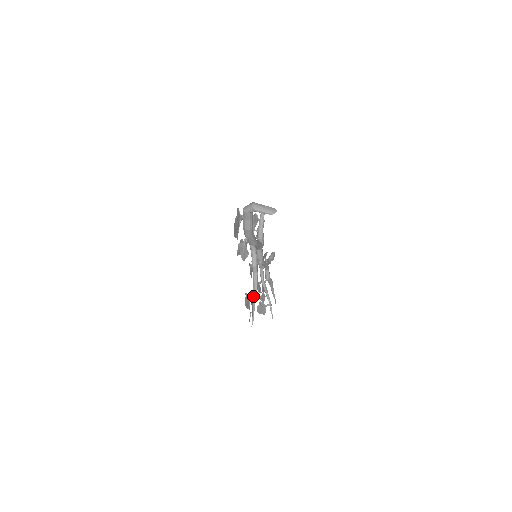
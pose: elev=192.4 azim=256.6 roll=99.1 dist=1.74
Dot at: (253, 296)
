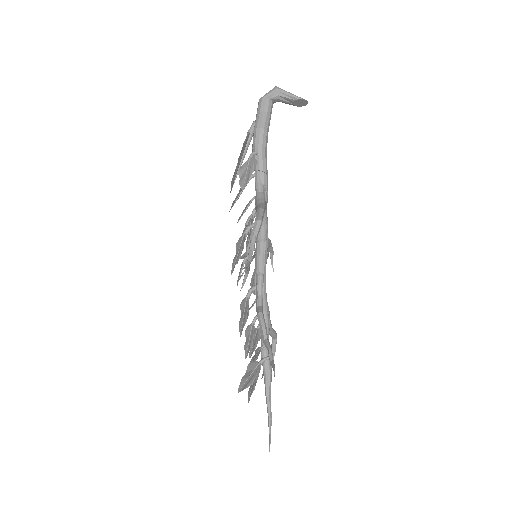
Dot at: (255, 219)
